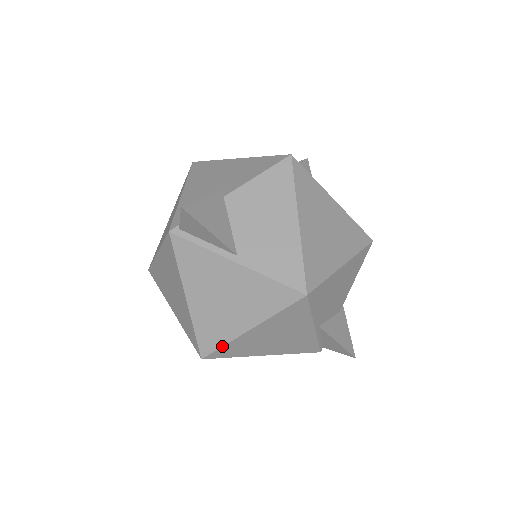
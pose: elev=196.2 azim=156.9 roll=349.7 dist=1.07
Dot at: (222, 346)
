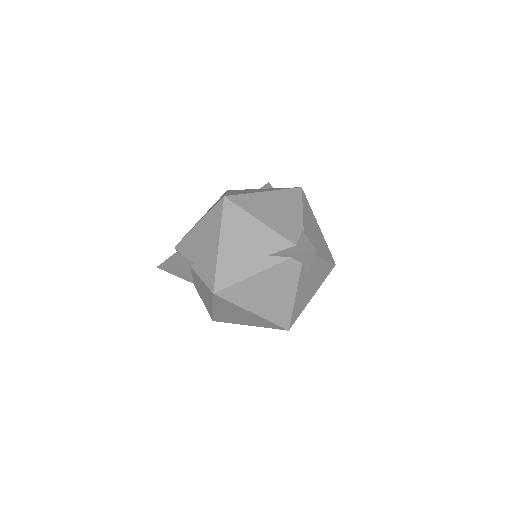
Dot at: occluded
